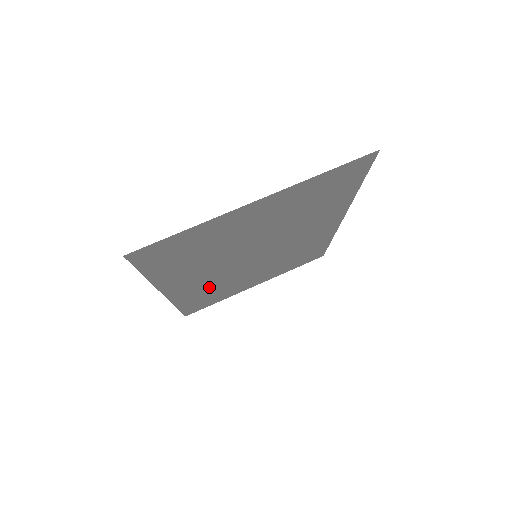
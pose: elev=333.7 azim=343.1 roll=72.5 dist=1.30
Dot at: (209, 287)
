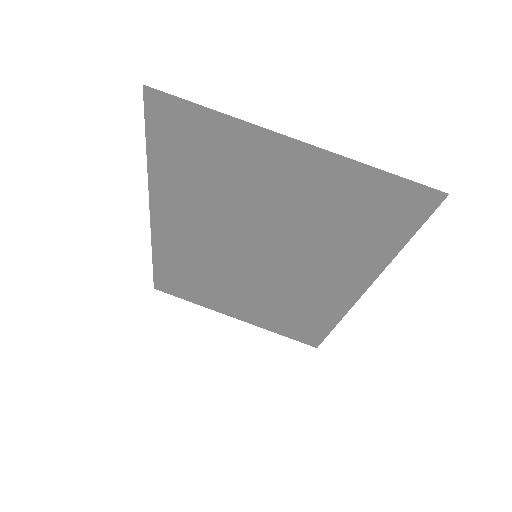
Dot at: (194, 260)
